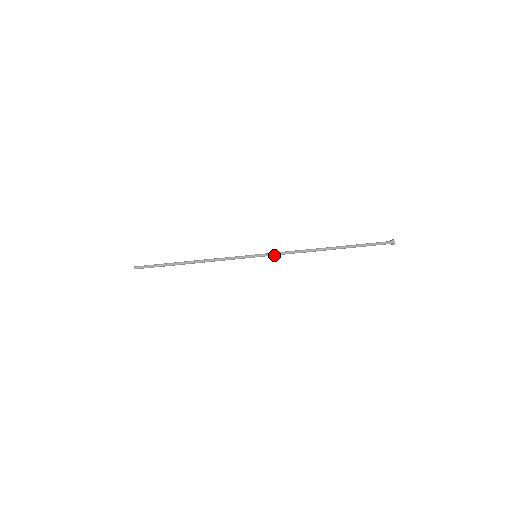
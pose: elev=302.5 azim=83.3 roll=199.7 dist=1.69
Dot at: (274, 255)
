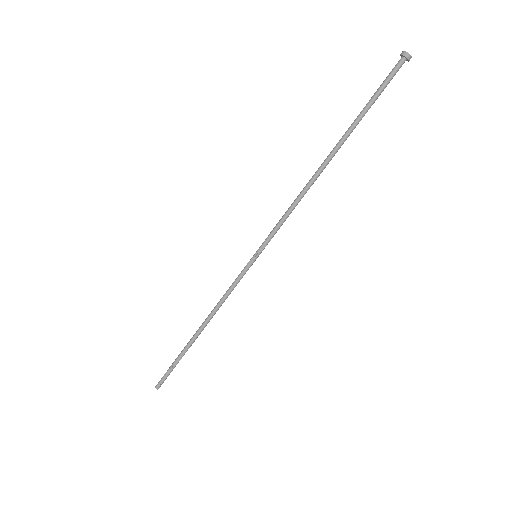
Dot at: (274, 234)
